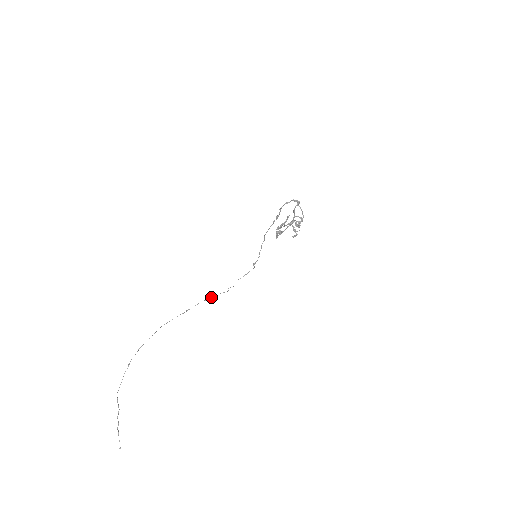
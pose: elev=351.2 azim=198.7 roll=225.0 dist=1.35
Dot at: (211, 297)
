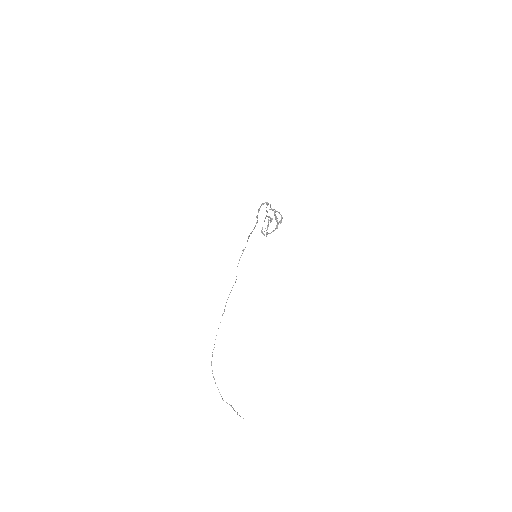
Dot at: occluded
